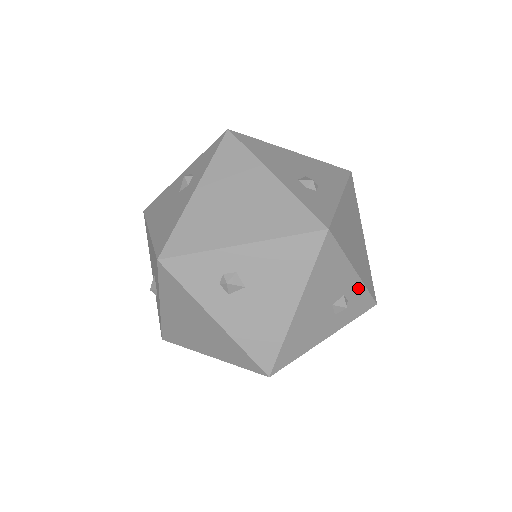
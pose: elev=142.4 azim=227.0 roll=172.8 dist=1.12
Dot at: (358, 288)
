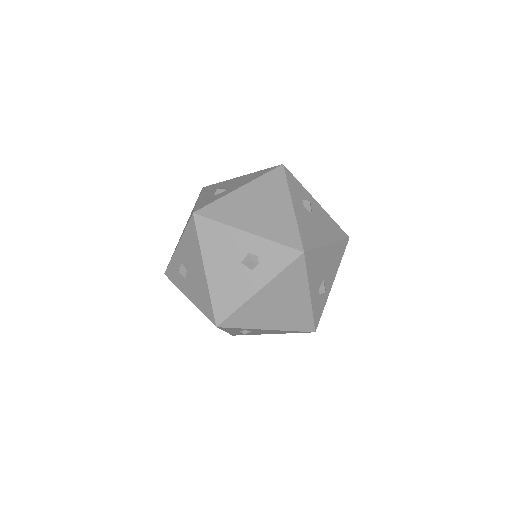
Dot at: (263, 244)
